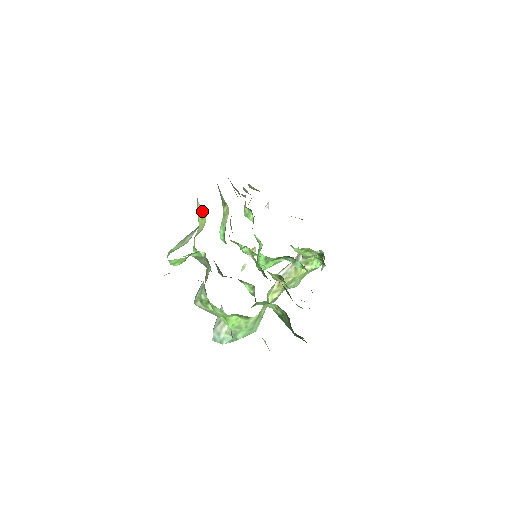
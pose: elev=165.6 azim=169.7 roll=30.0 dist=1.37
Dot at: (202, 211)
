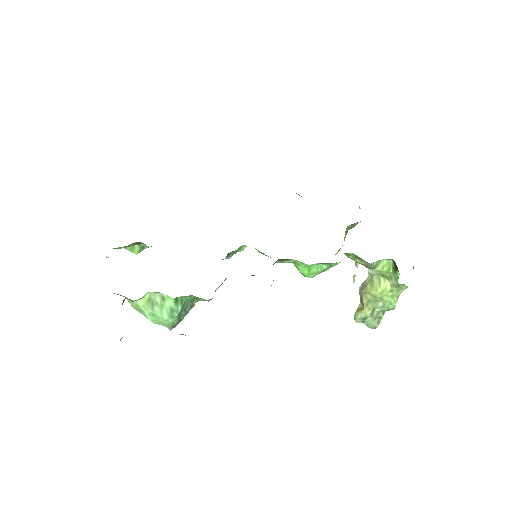
Dot at: occluded
